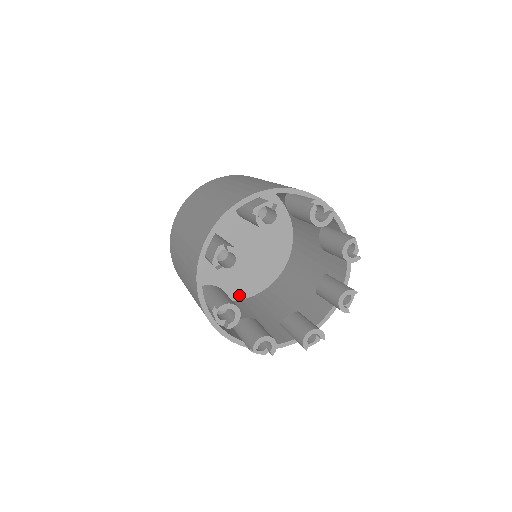
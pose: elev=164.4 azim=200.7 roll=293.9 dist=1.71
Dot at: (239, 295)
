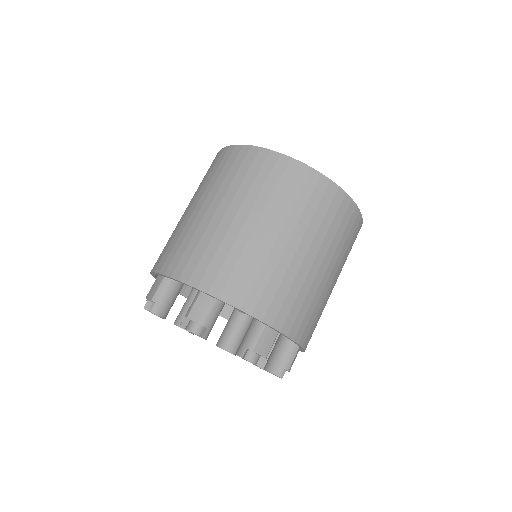
Dot at: occluded
